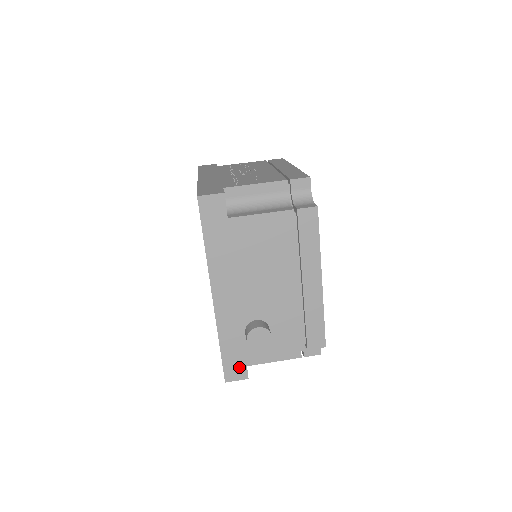
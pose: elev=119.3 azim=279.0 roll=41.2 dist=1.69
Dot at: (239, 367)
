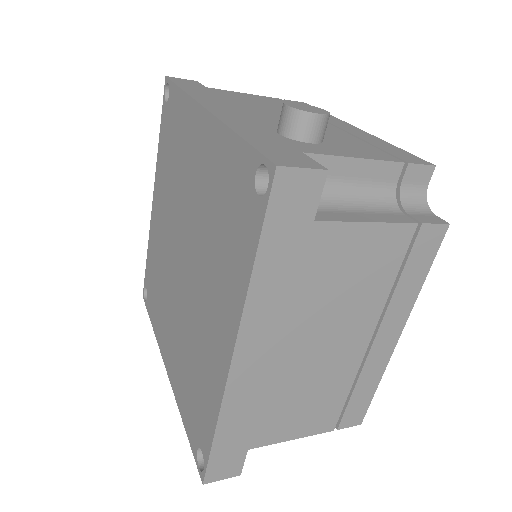
Dot at: (294, 157)
